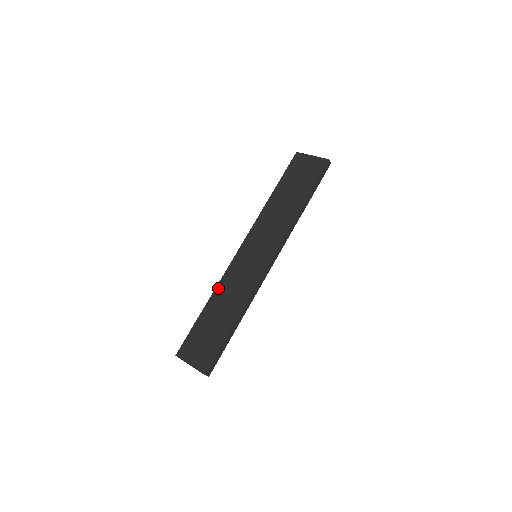
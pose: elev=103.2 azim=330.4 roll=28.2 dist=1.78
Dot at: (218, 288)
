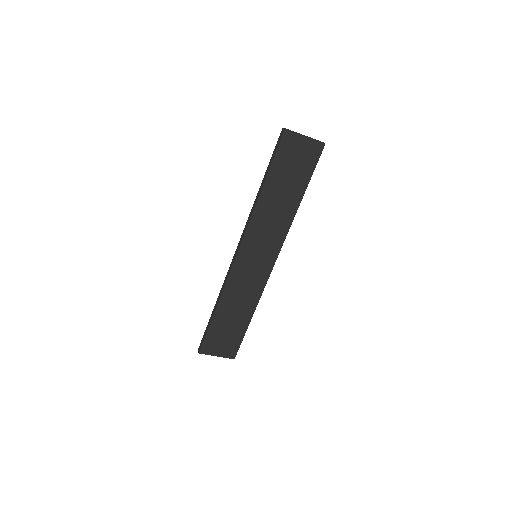
Dot at: (225, 294)
